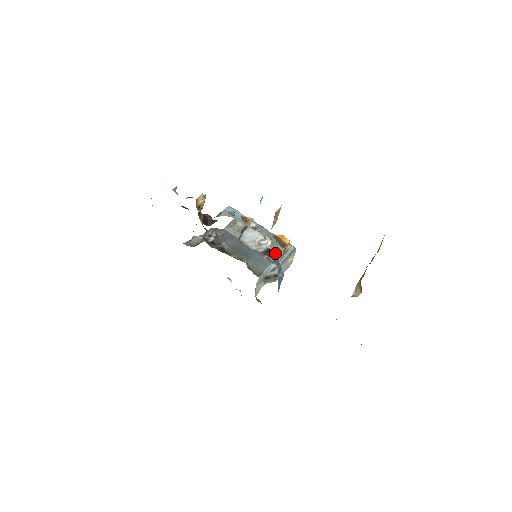
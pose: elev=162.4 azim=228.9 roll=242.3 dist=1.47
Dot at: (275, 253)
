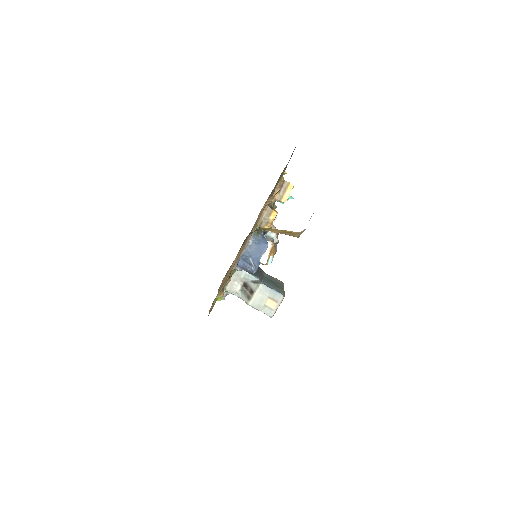
Dot at: occluded
